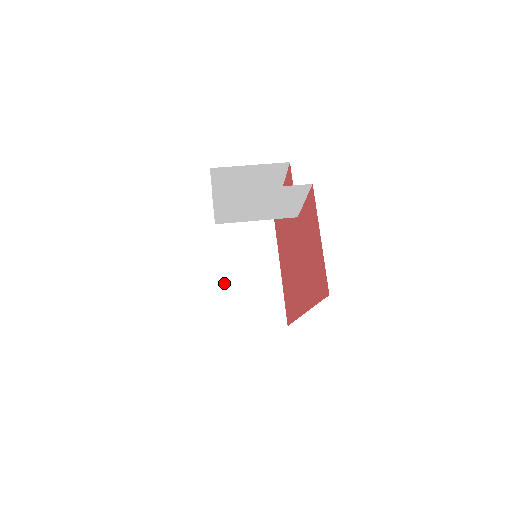
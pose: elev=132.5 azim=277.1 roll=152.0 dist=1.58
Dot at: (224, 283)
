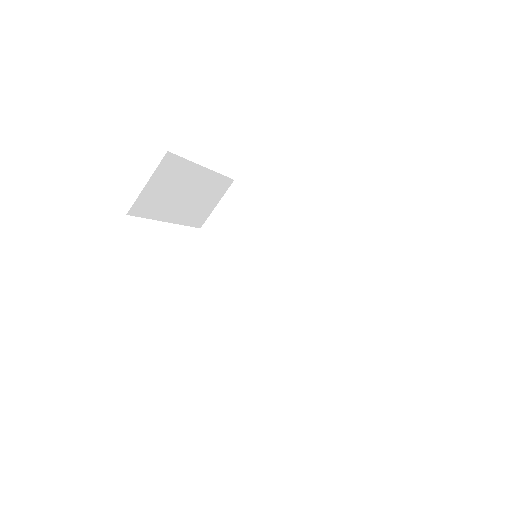
Dot at: (175, 221)
